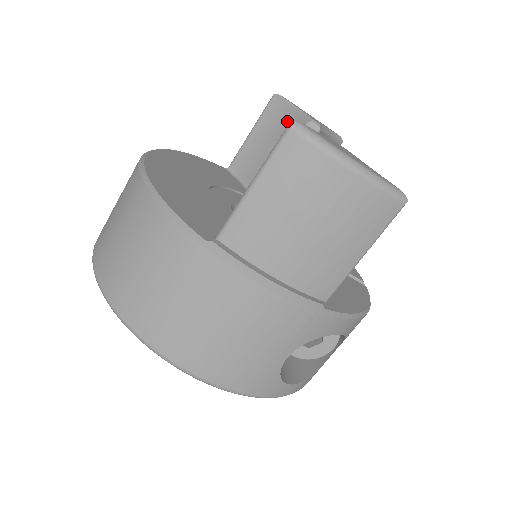
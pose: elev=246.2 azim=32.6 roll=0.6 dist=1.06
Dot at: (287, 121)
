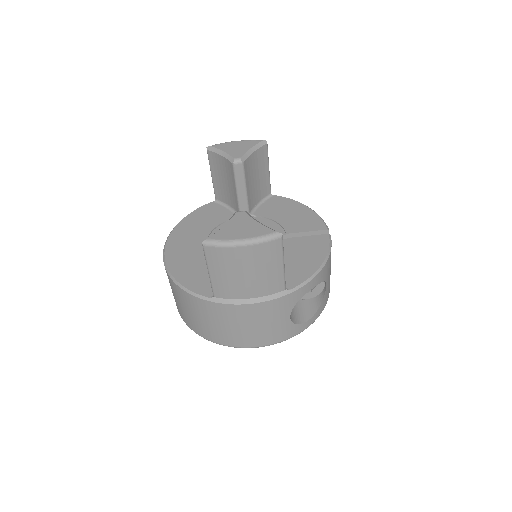
Dot at: (223, 163)
